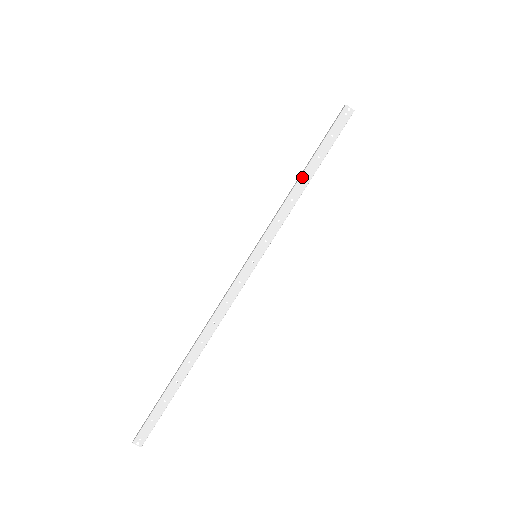
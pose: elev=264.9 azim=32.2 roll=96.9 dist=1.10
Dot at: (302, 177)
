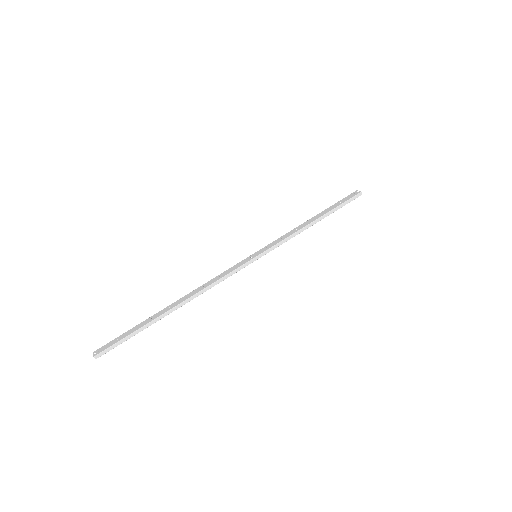
Dot at: (310, 220)
